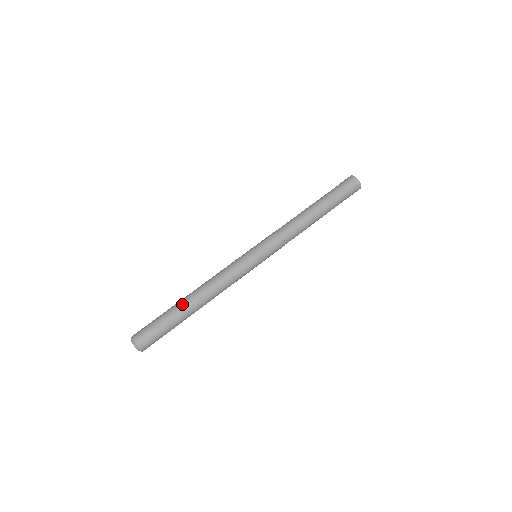
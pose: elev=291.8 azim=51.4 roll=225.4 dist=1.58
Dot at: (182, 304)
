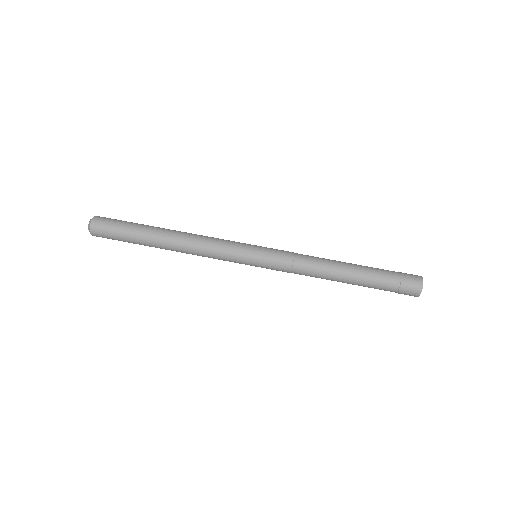
Dot at: (157, 227)
